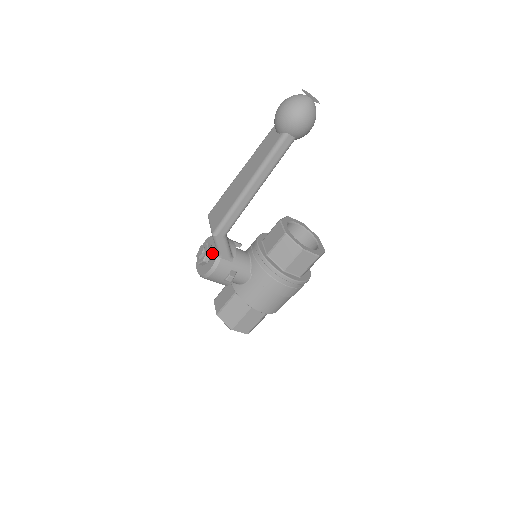
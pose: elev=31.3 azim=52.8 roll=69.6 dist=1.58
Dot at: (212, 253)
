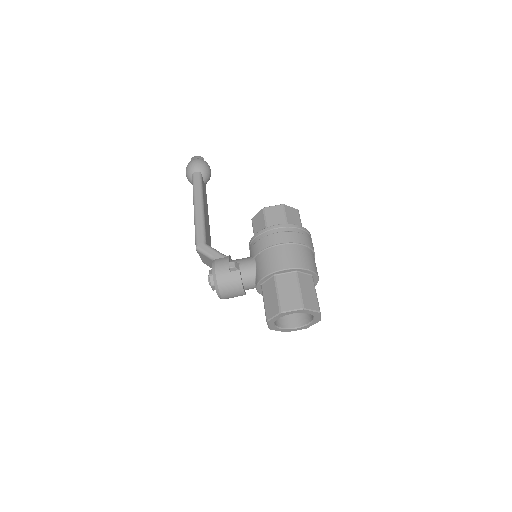
Dot at: occluded
